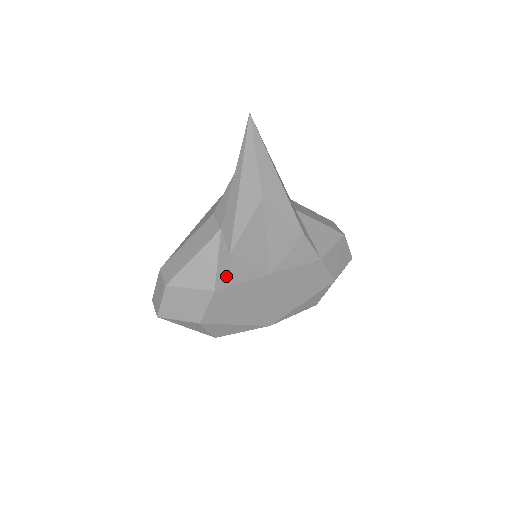
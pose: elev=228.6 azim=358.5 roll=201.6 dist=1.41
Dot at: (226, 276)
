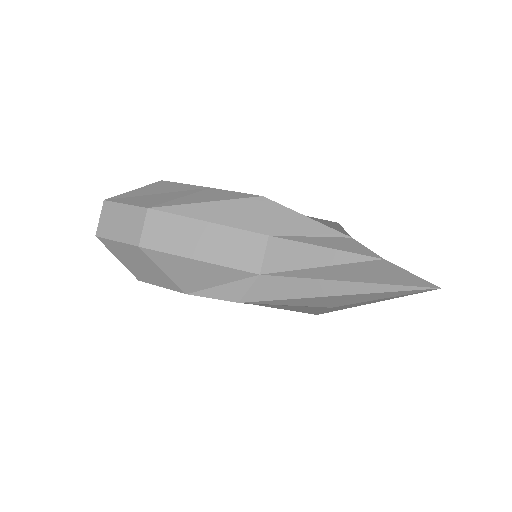
Dot at: (212, 298)
